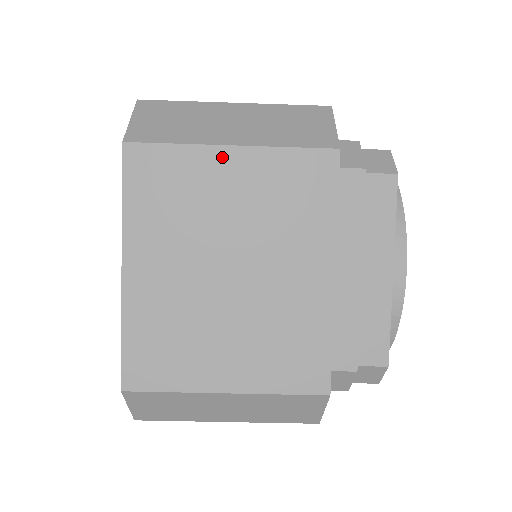
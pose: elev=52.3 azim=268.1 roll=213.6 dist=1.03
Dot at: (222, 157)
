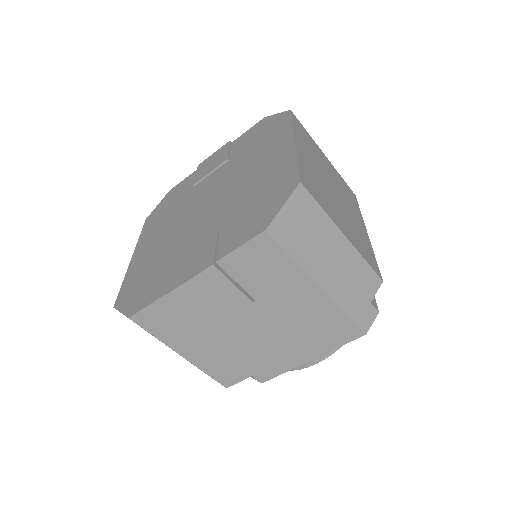
Dot at: (323, 154)
